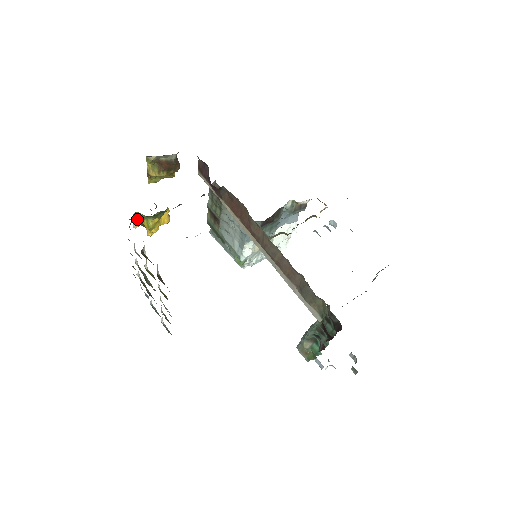
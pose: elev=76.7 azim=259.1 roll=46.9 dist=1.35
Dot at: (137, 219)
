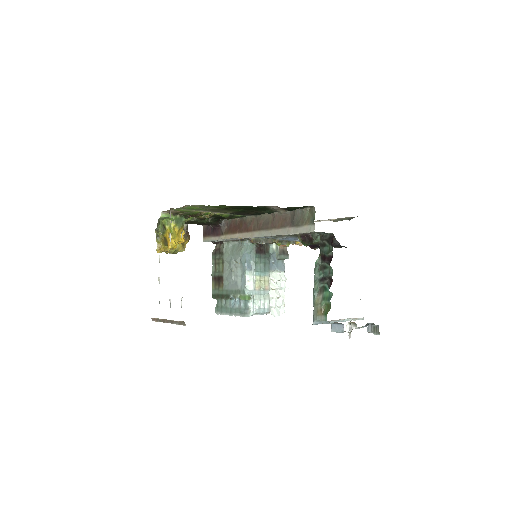
Dot at: (162, 229)
